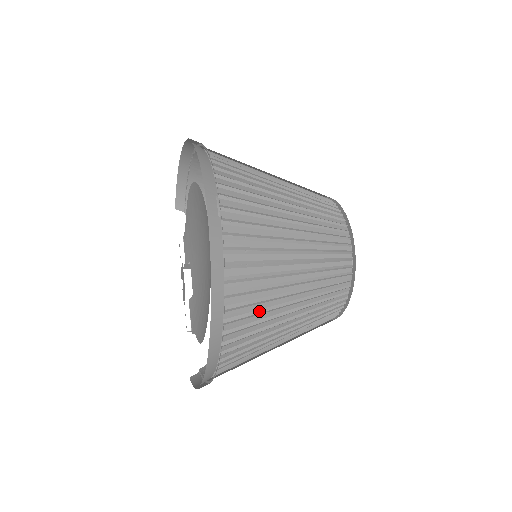
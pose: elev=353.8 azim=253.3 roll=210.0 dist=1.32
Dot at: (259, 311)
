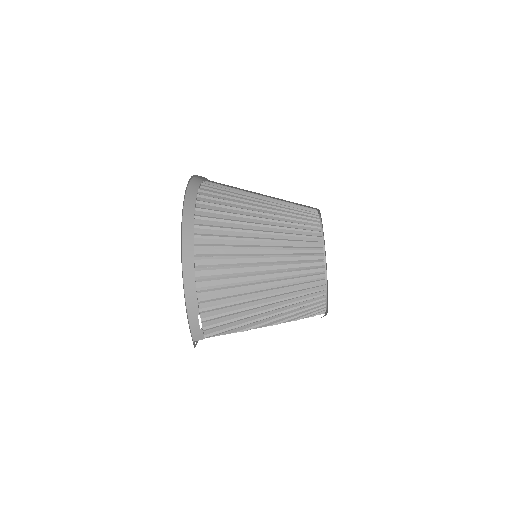
Dot at: (227, 219)
